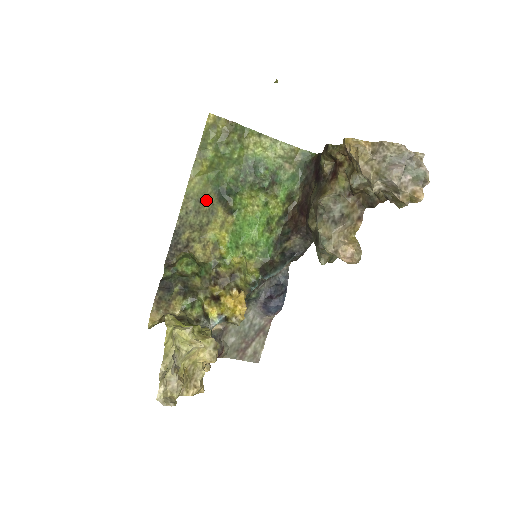
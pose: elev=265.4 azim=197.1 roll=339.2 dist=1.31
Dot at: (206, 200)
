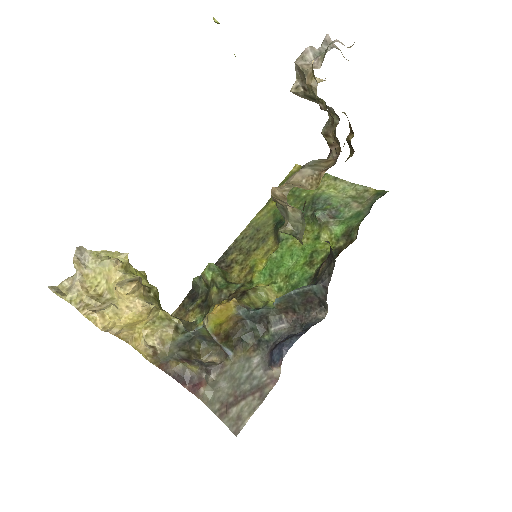
Dot at: (264, 230)
